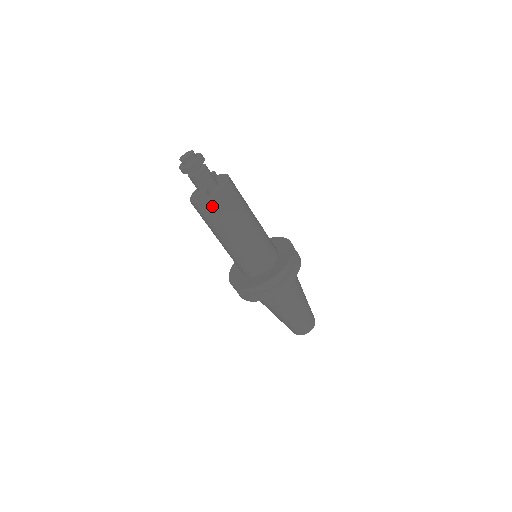
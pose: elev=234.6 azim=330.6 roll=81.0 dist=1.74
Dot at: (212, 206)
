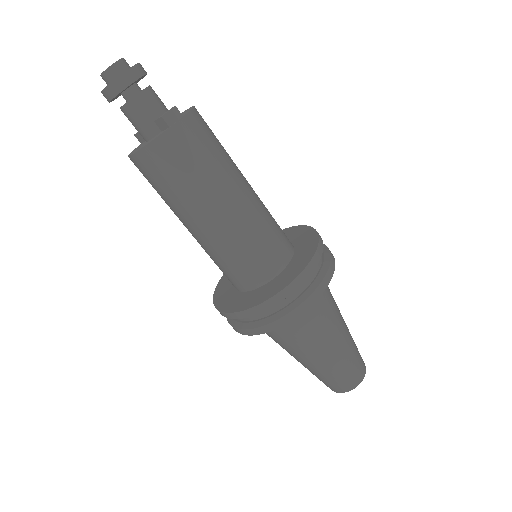
Dot at: (192, 131)
